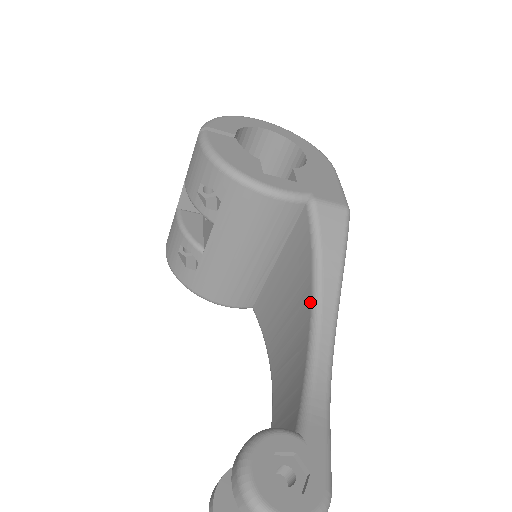
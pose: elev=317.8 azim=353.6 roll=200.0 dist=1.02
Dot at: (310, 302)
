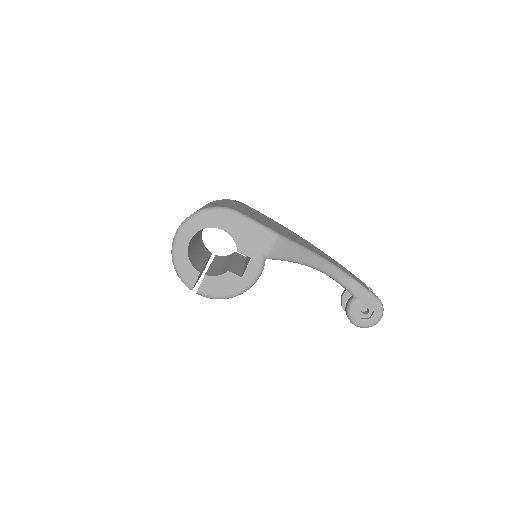
Dot at: occluded
